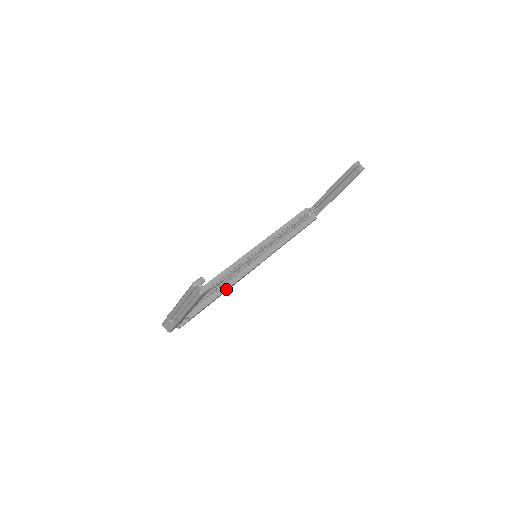
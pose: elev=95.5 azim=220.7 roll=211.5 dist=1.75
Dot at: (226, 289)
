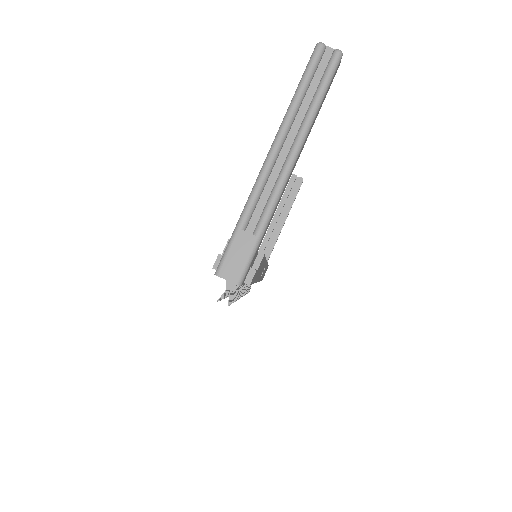
Dot at: occluded
